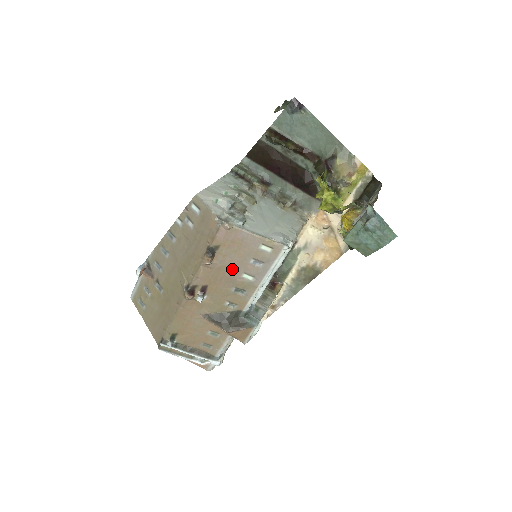
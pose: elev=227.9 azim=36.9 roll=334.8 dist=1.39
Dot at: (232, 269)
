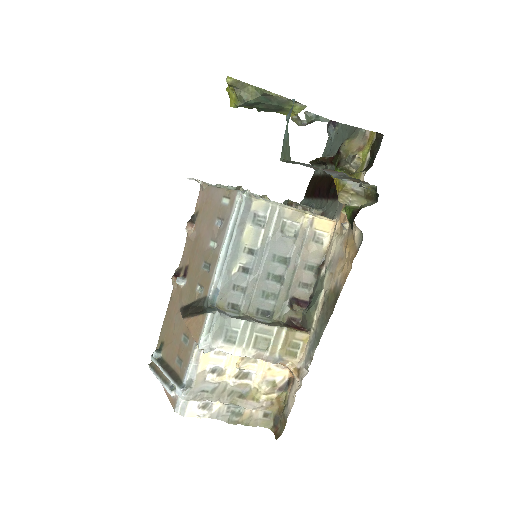
Dot at: (204, 237)
